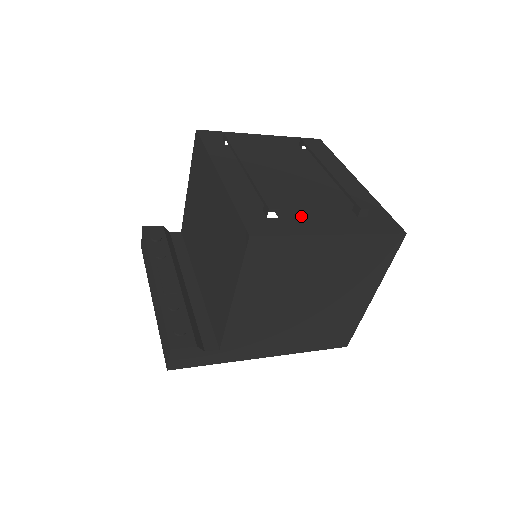
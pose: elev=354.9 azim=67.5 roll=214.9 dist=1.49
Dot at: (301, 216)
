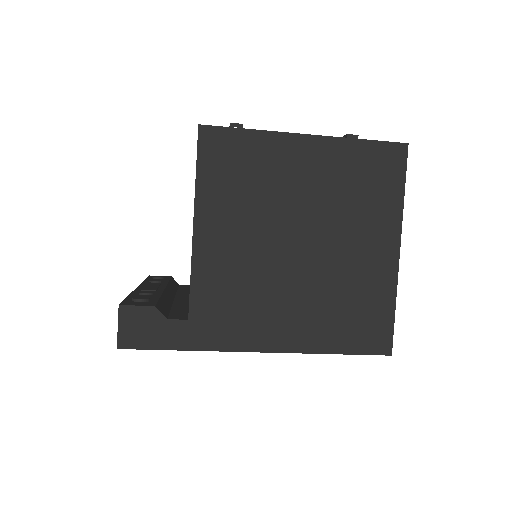
Dot at: occluded
